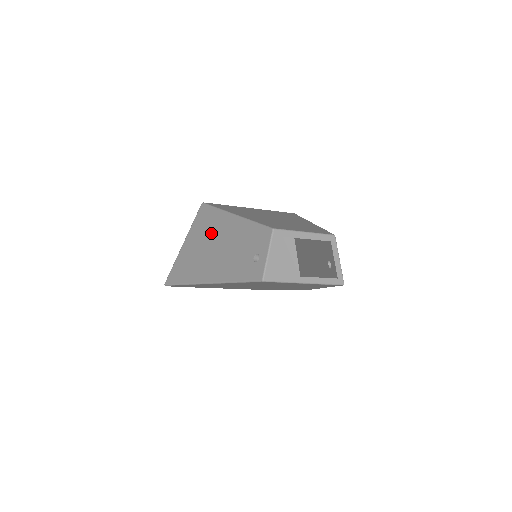
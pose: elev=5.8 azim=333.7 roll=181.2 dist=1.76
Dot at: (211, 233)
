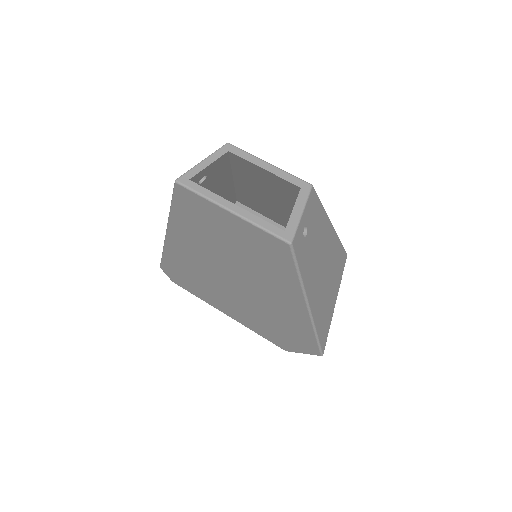
Dot at: occluded
